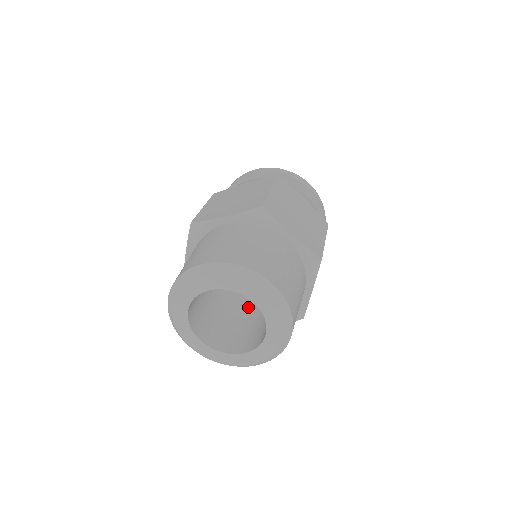
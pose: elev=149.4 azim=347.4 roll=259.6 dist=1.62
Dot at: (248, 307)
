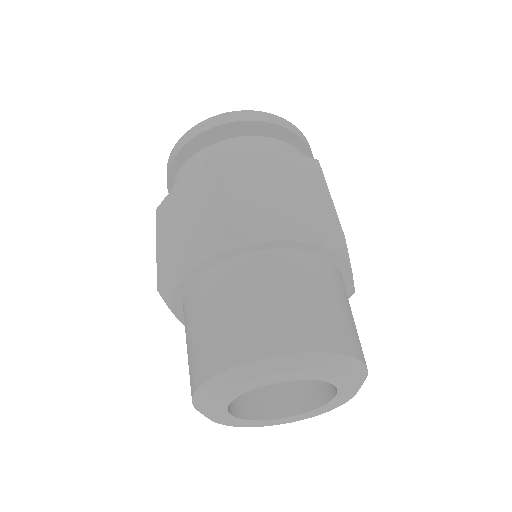
Dot at: occluded
